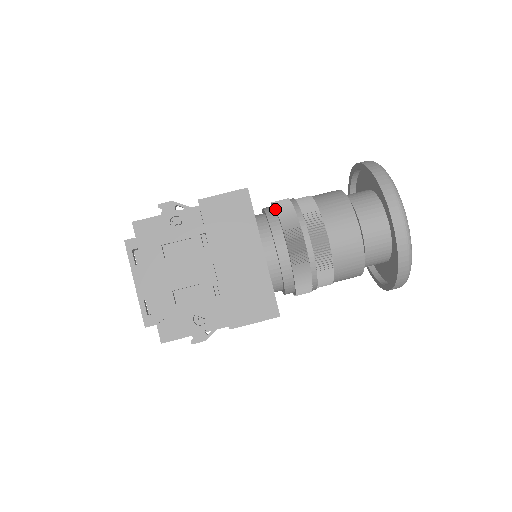
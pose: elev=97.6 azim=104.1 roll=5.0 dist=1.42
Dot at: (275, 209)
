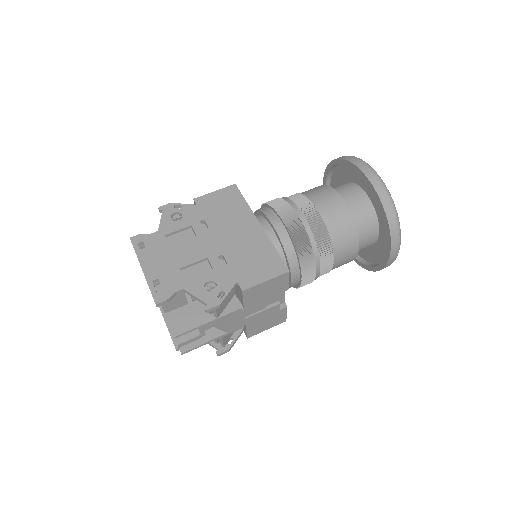
Dot at: (263, 205)
